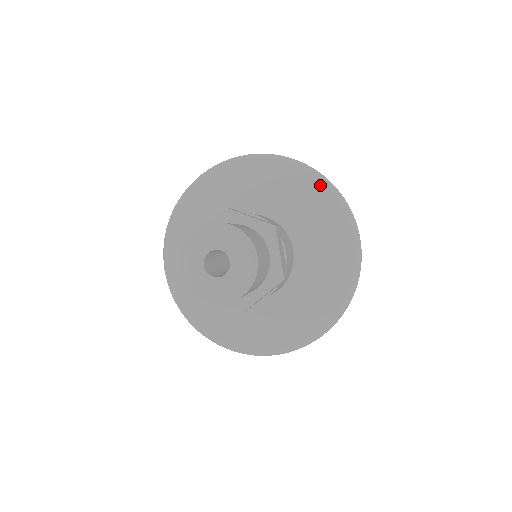
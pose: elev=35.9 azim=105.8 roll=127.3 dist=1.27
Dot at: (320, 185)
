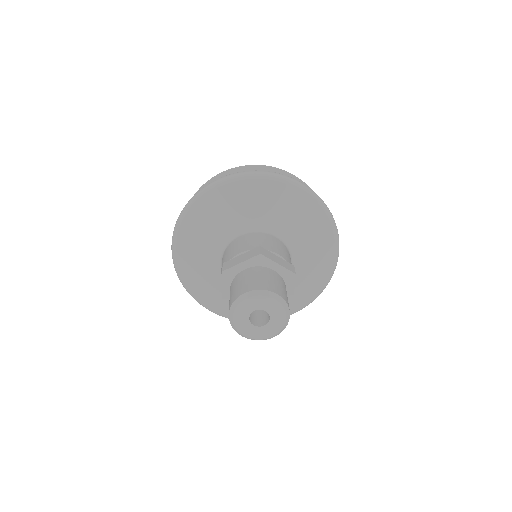
Dot at: (249, 182)
